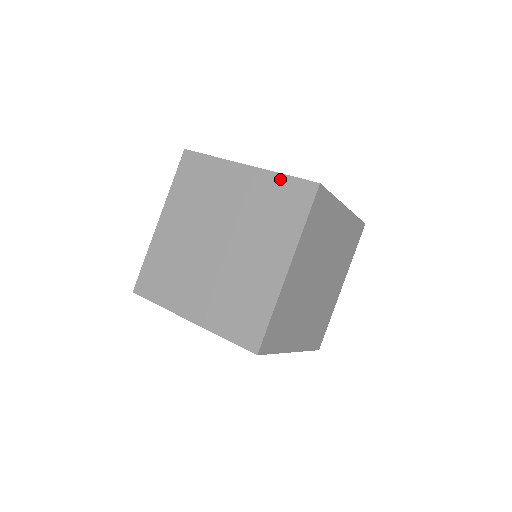
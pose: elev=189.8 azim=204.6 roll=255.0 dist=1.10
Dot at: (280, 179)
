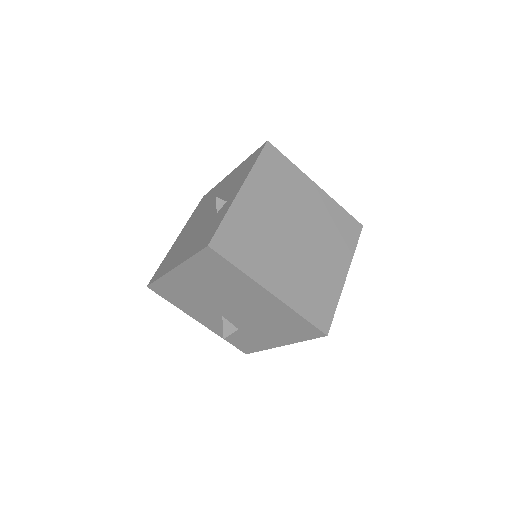
Dot at: (340, 209)
